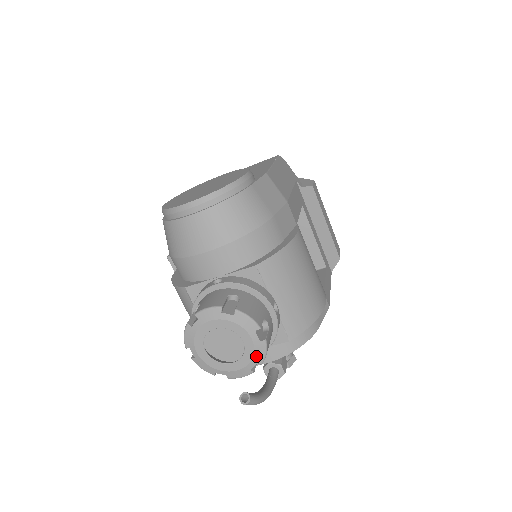
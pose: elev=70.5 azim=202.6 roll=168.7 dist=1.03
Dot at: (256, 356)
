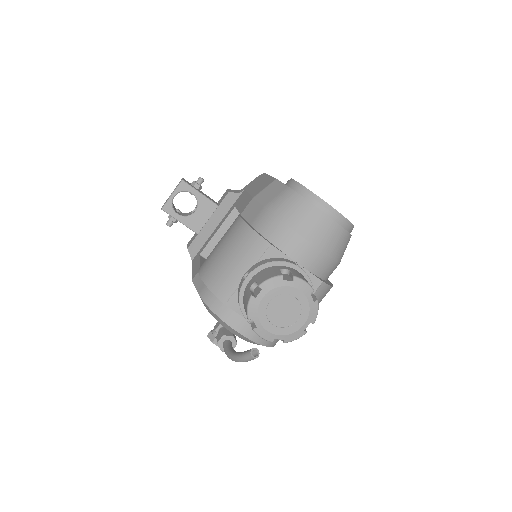
Dot at: (291, 336)
